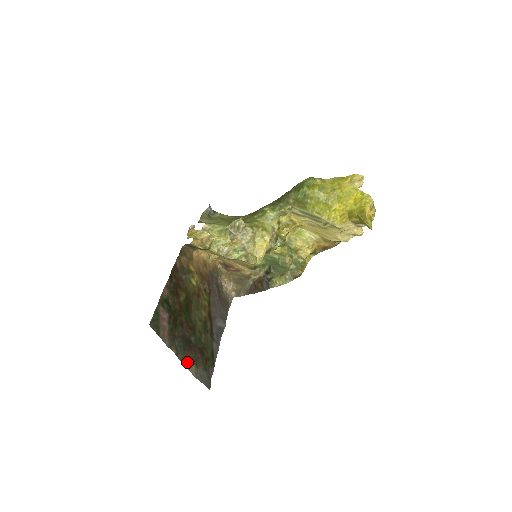
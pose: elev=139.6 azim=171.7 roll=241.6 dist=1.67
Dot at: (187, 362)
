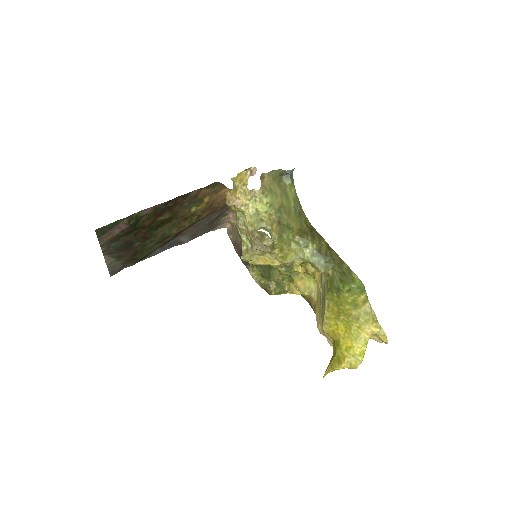
Dot at: (110, 256)
